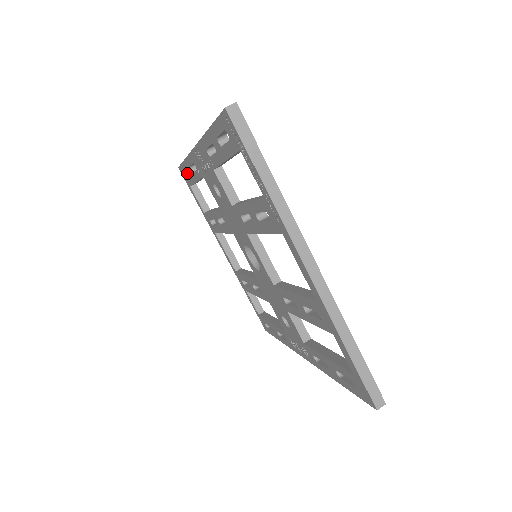
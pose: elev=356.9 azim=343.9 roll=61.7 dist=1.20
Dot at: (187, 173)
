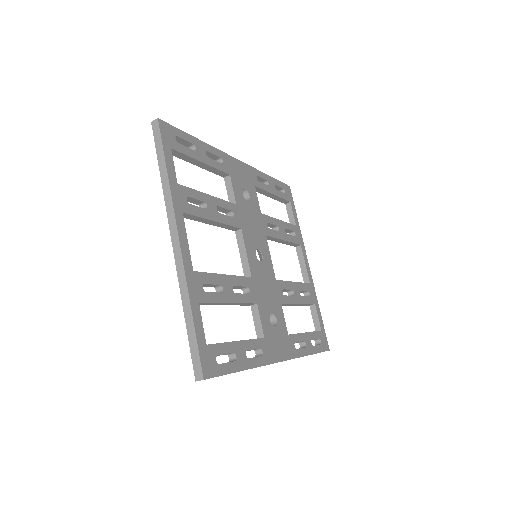
Dot at: occluded
